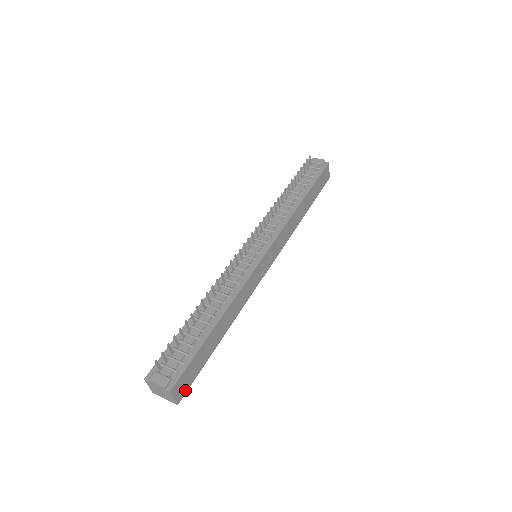
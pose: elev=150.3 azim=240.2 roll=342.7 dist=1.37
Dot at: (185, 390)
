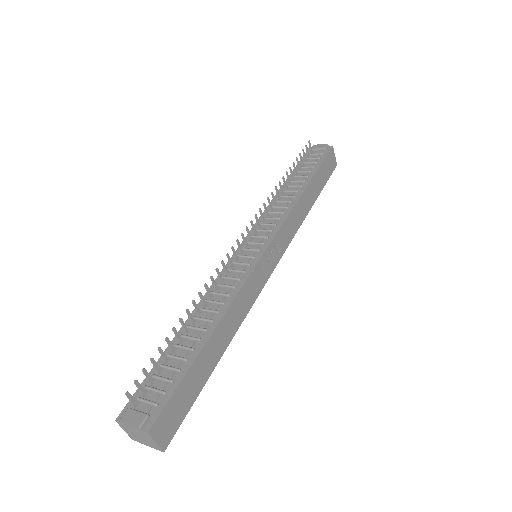
Dot at: (173, 430)
